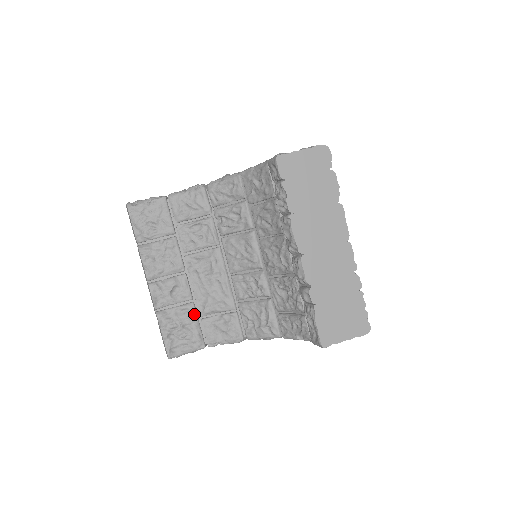
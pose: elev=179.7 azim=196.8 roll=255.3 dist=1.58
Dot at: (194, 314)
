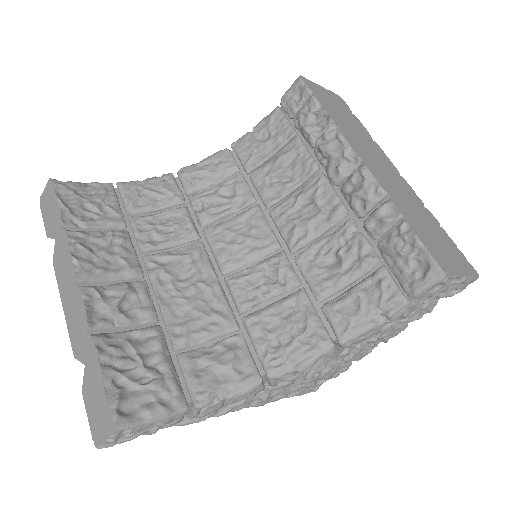
Dot at: (163, 343)
